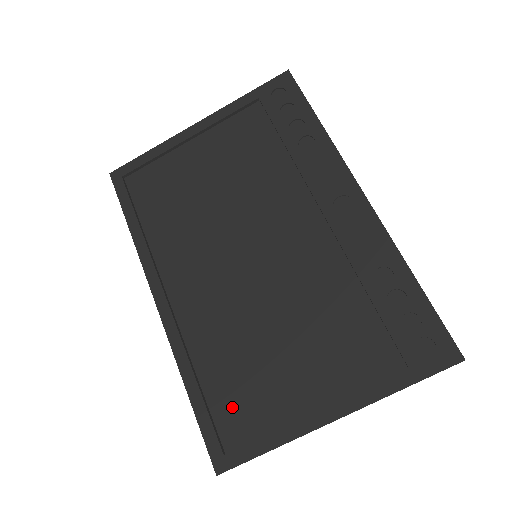
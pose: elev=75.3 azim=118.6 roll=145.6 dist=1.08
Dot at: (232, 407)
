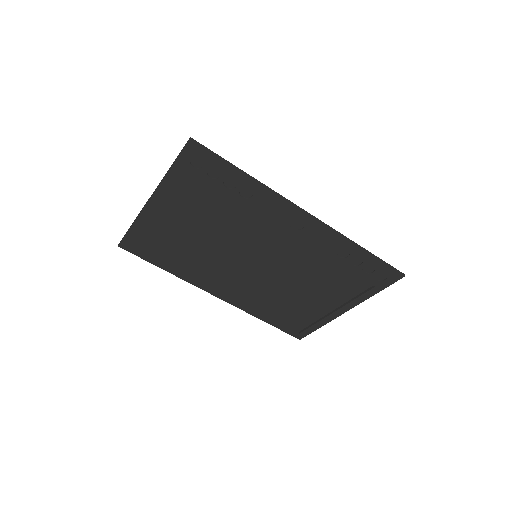
Dot at: (291, 318)
